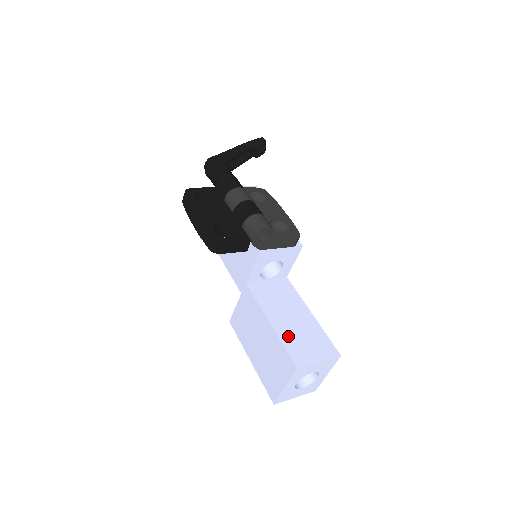
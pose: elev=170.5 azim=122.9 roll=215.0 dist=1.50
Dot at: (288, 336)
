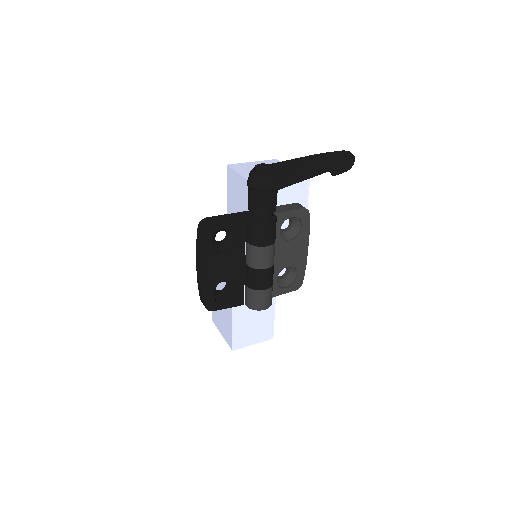
Dot at: (241, 325)
